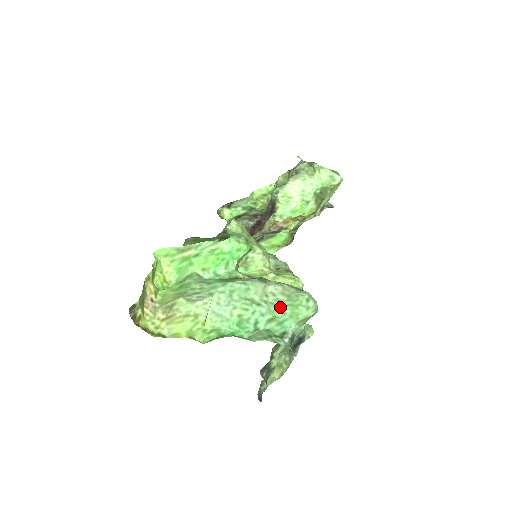
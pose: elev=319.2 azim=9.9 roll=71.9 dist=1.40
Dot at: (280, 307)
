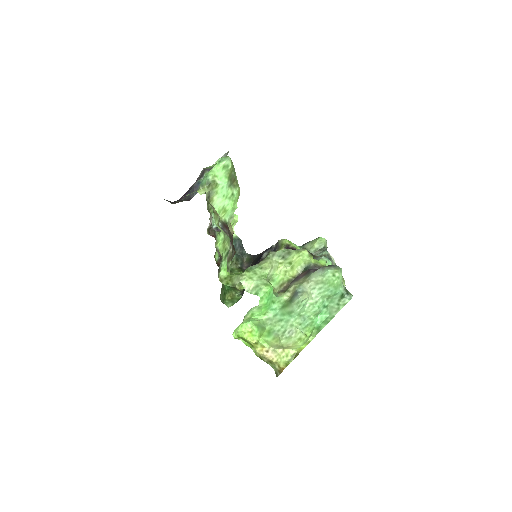
Dot at: (326, 291)
